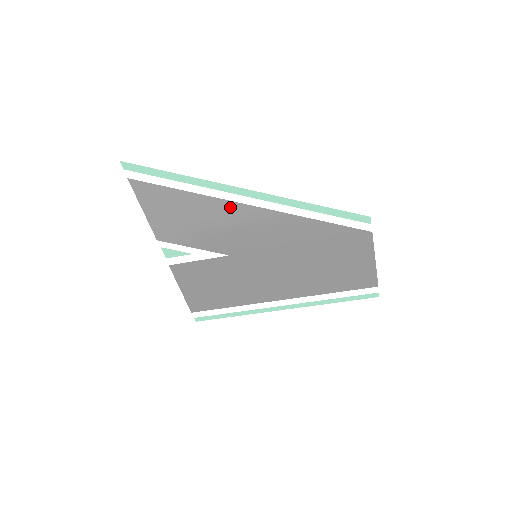
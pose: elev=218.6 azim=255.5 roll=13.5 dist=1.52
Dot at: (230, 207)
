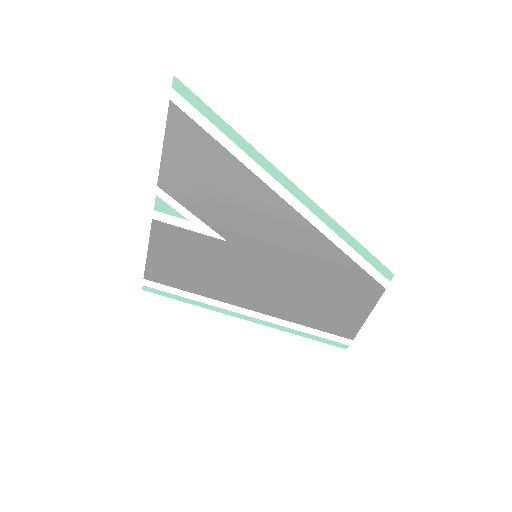
Dot at: (265, 194)
